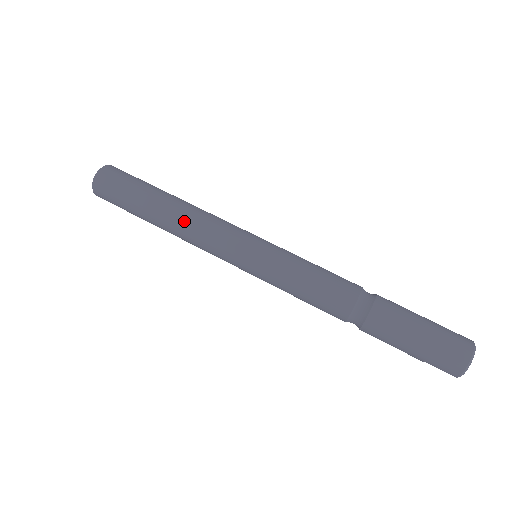
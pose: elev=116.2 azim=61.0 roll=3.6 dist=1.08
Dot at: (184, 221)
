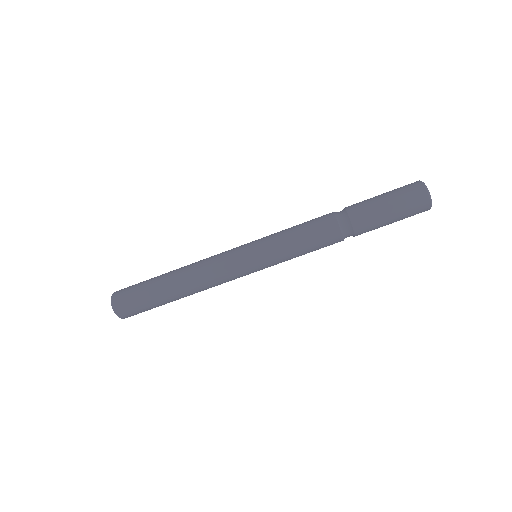
Dot at: (196, 281)
